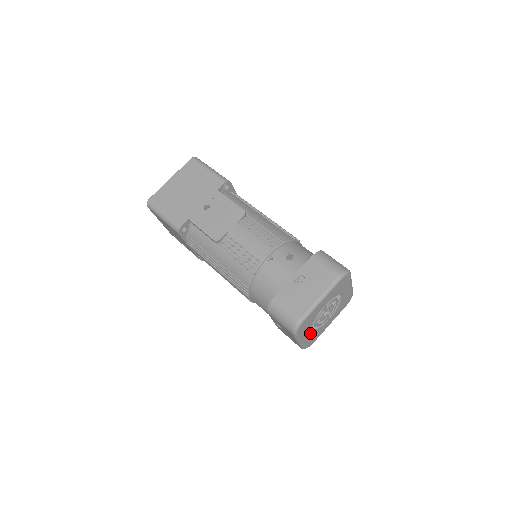
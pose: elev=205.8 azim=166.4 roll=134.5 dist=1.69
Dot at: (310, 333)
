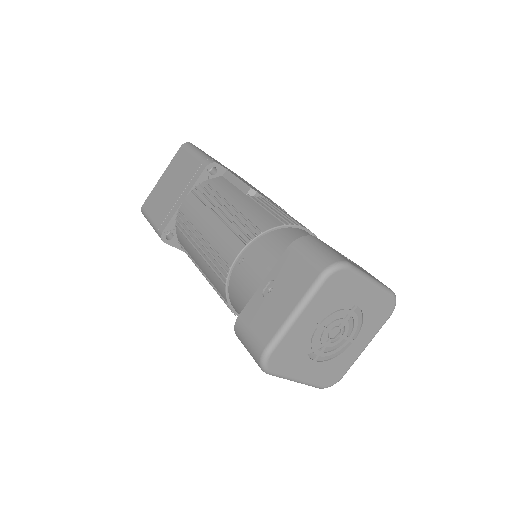
Dot at: (306, 329)
